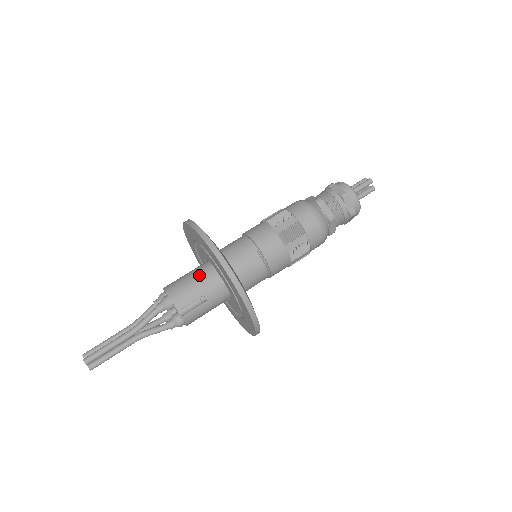
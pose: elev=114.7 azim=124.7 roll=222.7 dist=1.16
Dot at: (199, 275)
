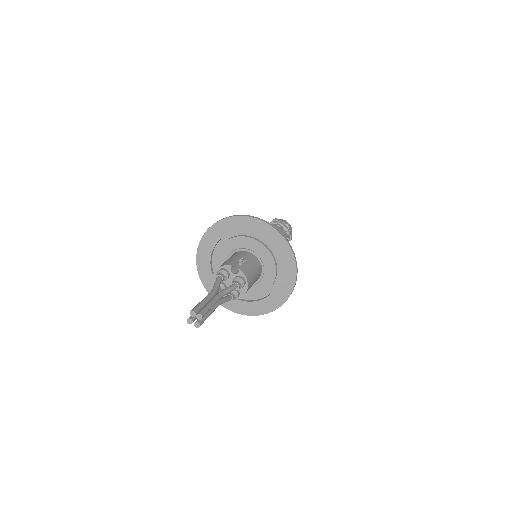
Dot at: (229, 258)
